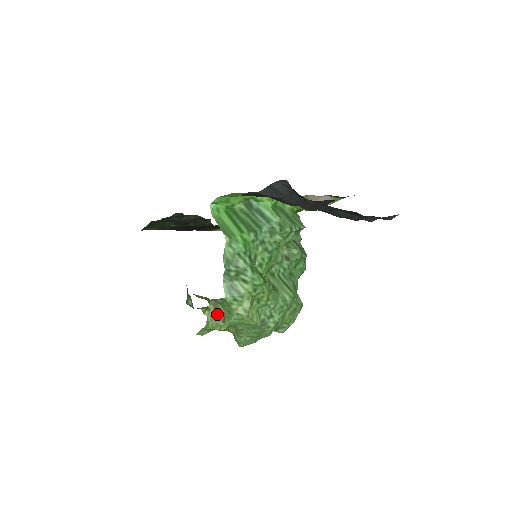
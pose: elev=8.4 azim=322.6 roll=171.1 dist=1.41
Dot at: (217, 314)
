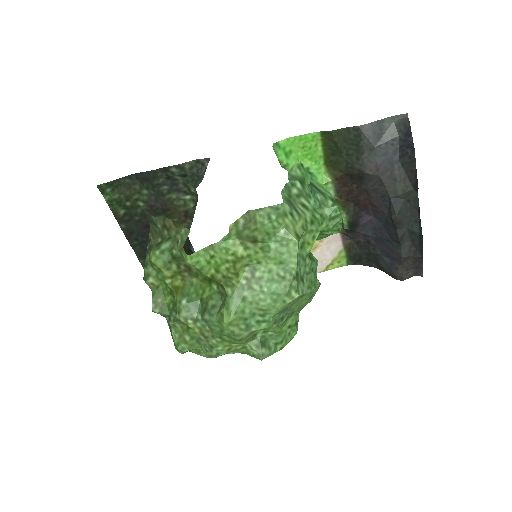
Dot at: (245, 233)
